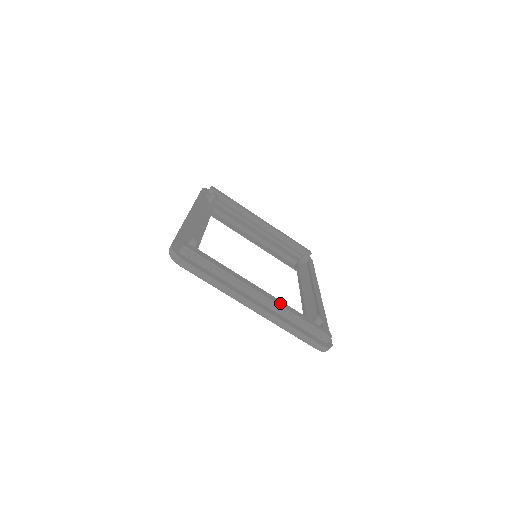
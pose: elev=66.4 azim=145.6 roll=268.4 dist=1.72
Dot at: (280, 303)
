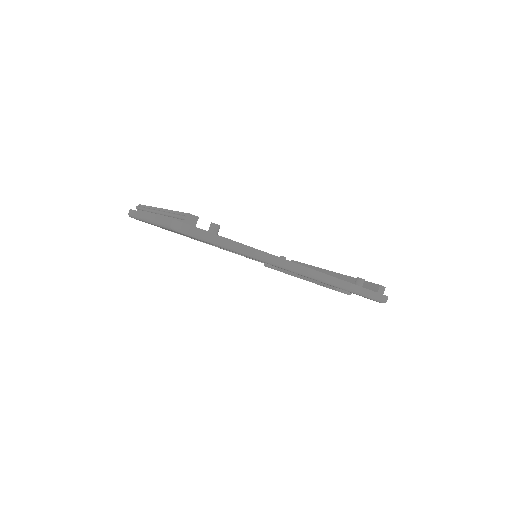
Dot at: occluded
